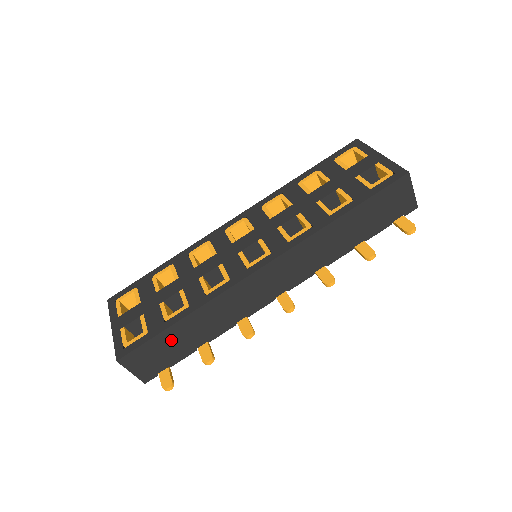
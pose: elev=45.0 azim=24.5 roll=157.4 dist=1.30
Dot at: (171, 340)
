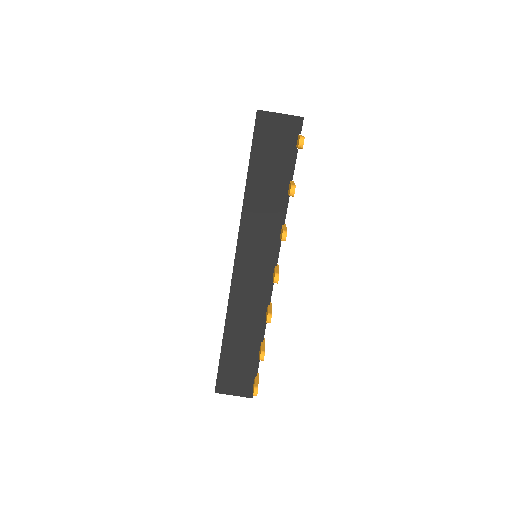
Dot at: (233, 358)
